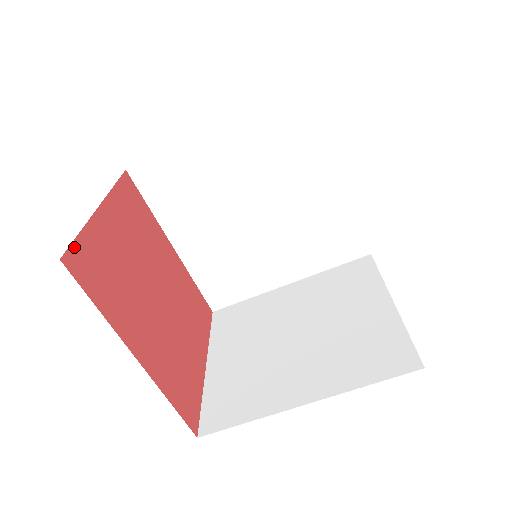
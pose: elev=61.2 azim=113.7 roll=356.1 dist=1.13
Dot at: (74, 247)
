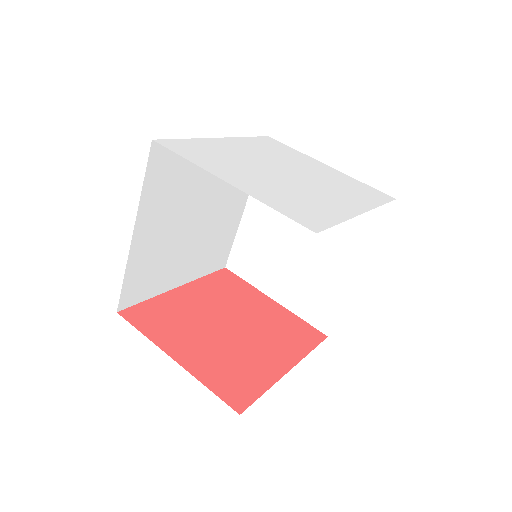
Dot at: (224, 399)
